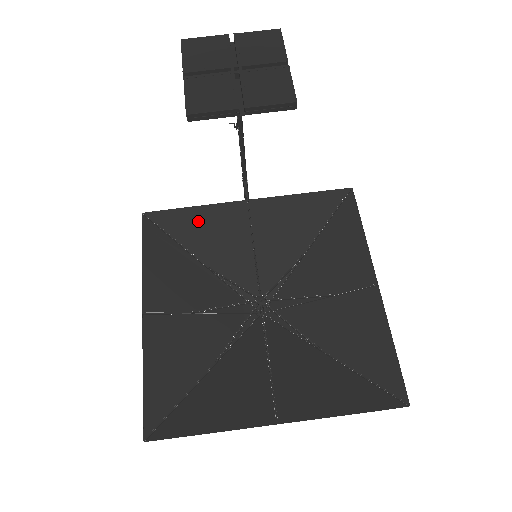
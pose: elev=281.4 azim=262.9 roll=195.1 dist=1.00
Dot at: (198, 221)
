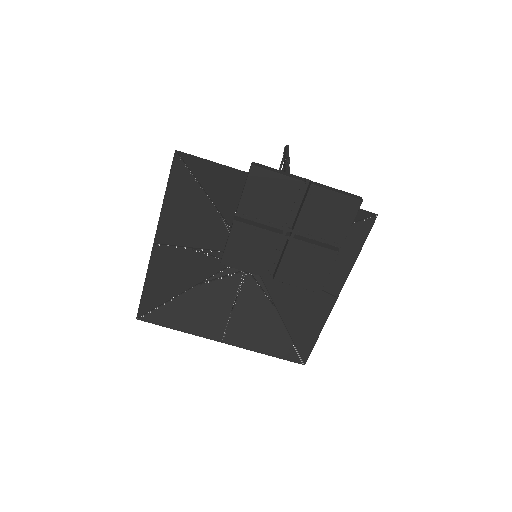
Dot at: (226, 178)
